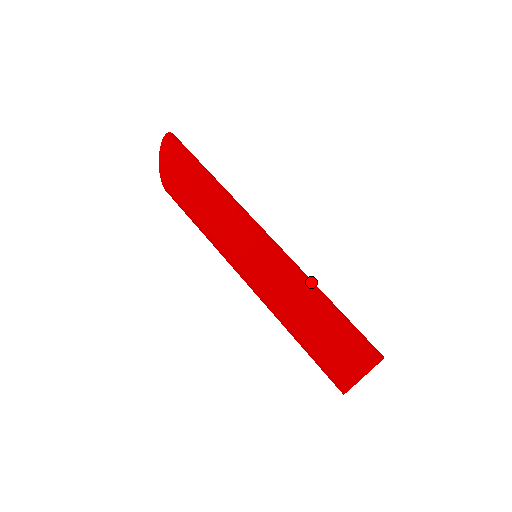
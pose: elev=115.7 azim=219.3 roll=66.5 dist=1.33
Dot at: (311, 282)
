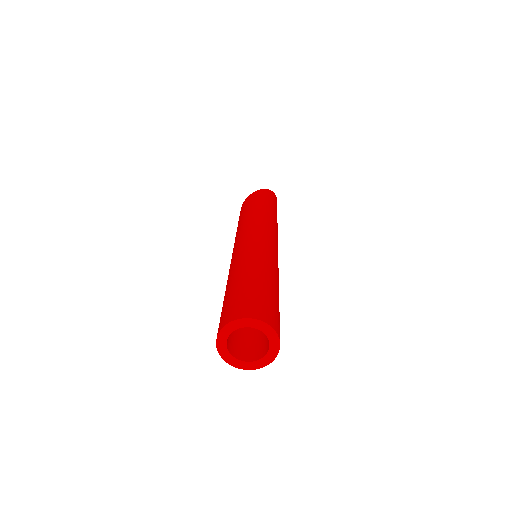
Dot at: (277, 274)
